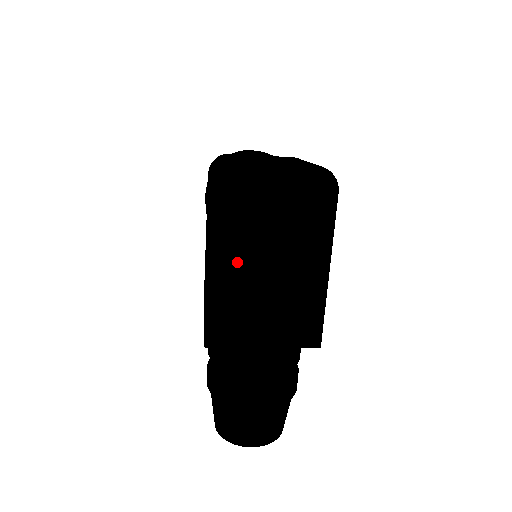
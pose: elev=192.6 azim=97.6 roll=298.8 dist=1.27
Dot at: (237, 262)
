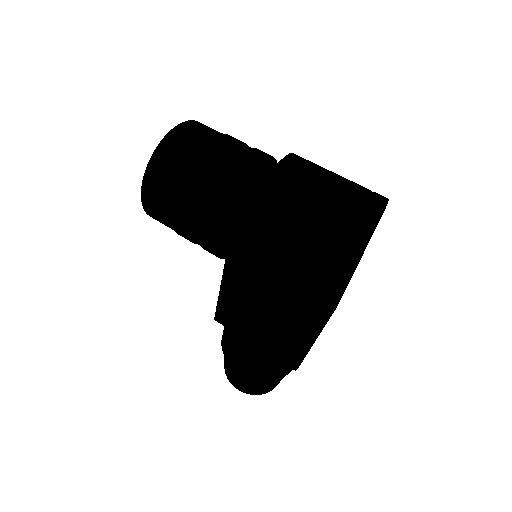
Dot at: (330, 305)
